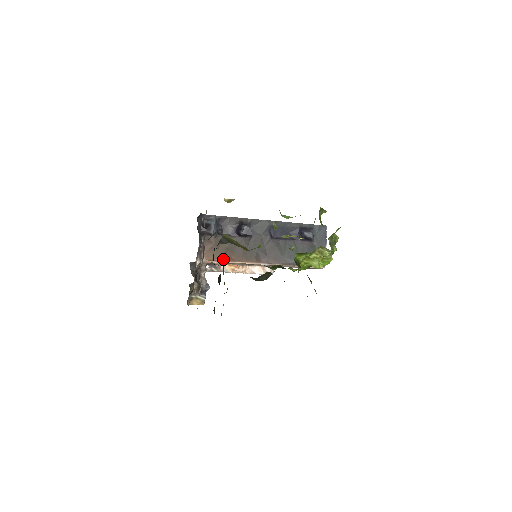
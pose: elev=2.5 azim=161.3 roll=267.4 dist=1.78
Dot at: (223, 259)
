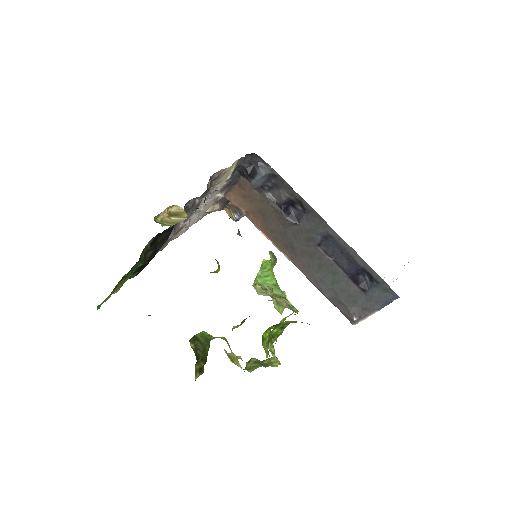
Dot at: (249, 216)
